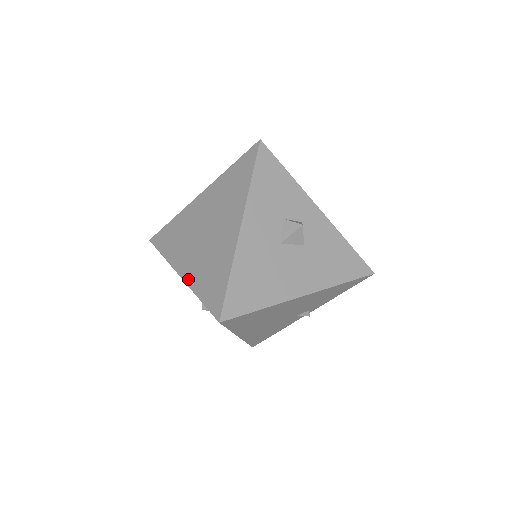
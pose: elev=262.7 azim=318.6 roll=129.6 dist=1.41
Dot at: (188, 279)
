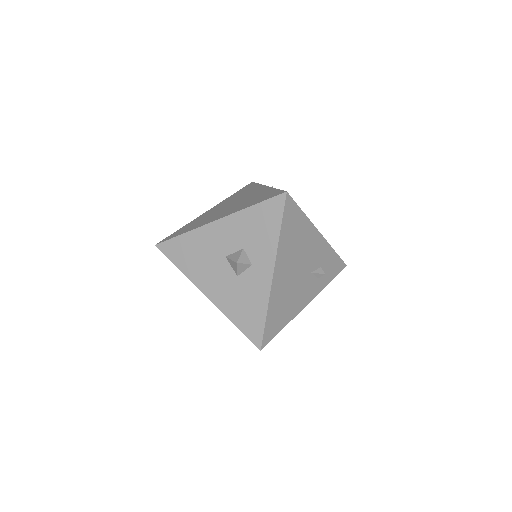
Dot at: (200, 216)
